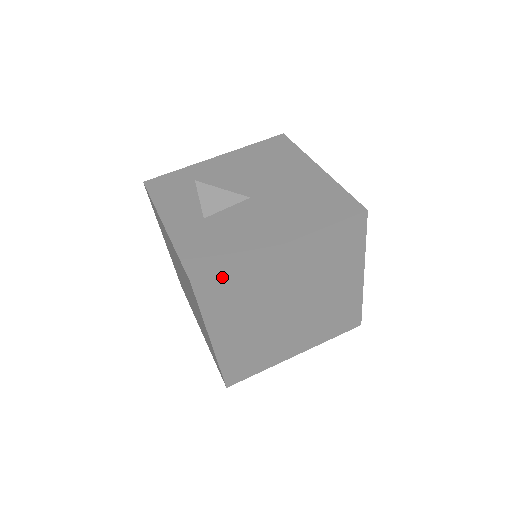
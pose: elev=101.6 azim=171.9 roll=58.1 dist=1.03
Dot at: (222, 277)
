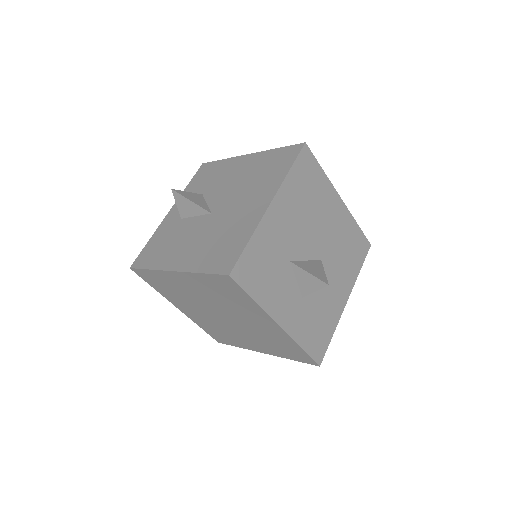
Dot at: (148, 273)
